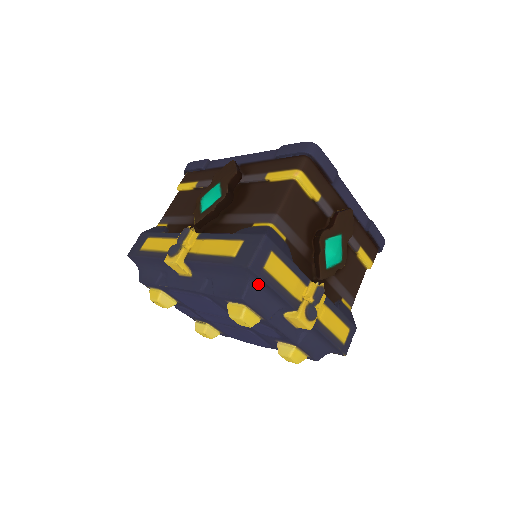
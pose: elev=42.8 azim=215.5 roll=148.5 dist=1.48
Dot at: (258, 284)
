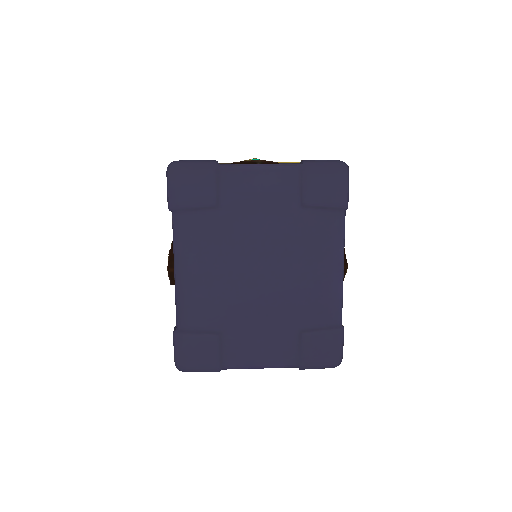
Dot at: occluded
